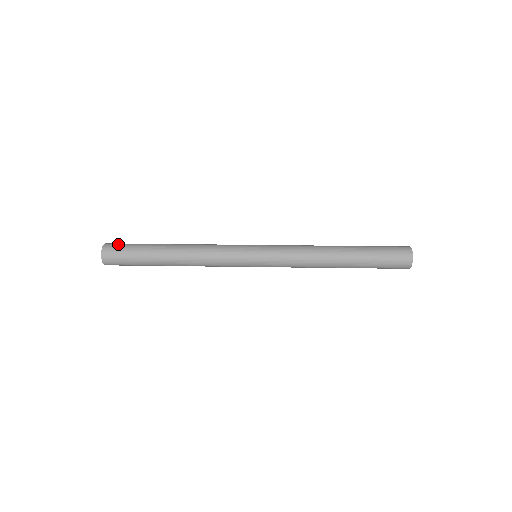
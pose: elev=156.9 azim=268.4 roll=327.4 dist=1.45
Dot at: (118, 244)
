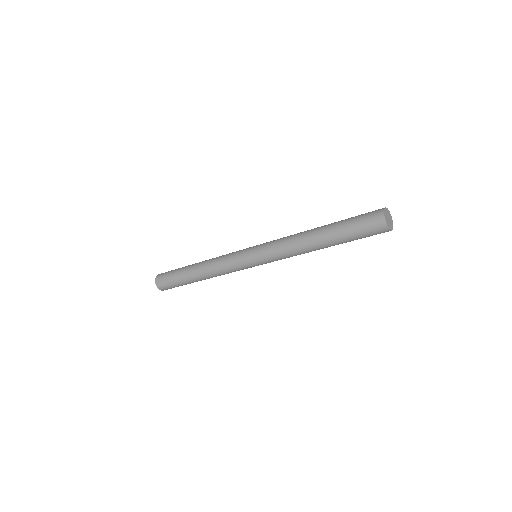
Dot at: occluded
